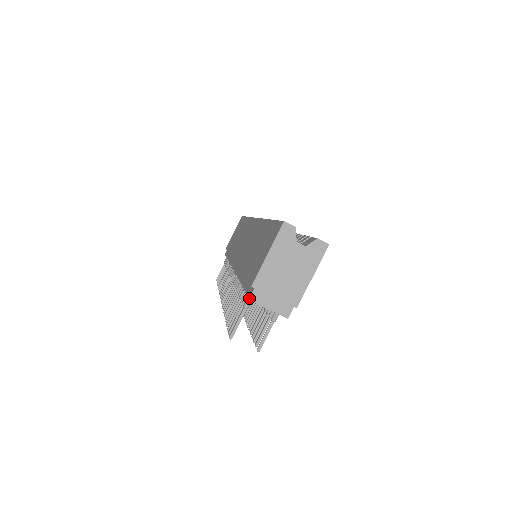
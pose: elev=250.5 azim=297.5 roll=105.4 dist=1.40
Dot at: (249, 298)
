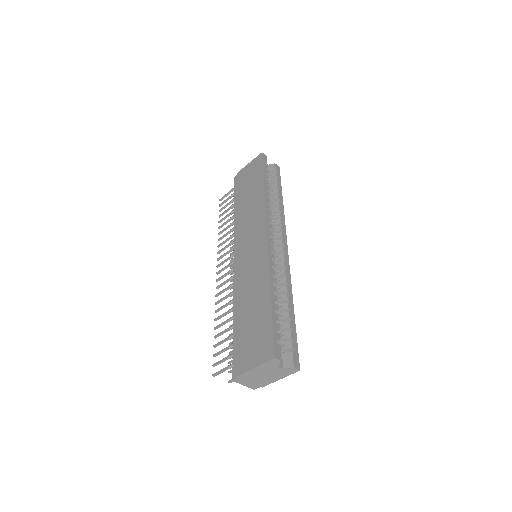
Dot at: (233, 380)
